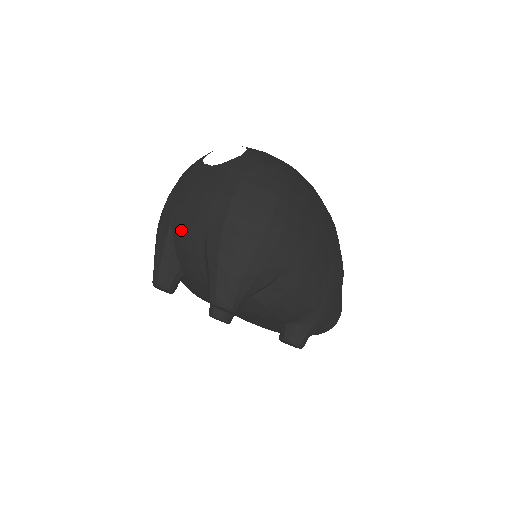
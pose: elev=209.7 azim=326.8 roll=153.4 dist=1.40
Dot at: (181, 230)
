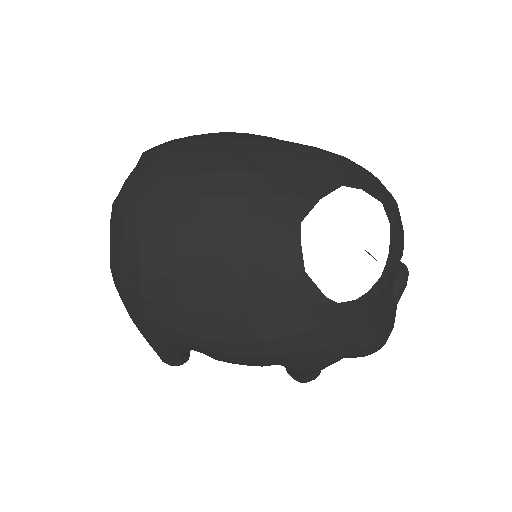
Dot at: occluded
